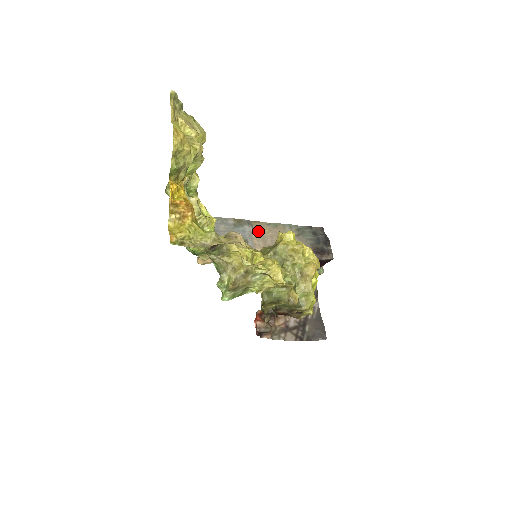
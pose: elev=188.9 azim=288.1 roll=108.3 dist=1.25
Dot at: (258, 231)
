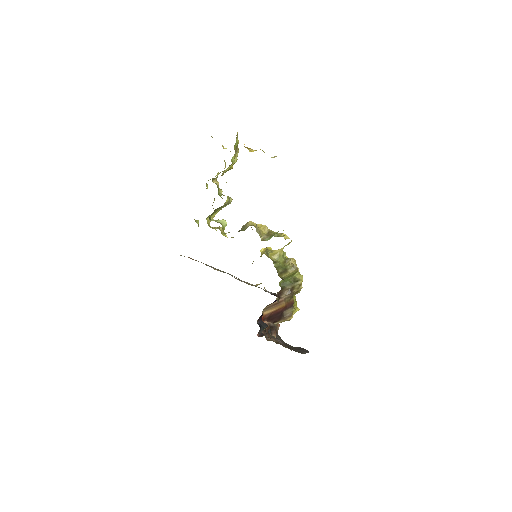
Dot at: occluded
